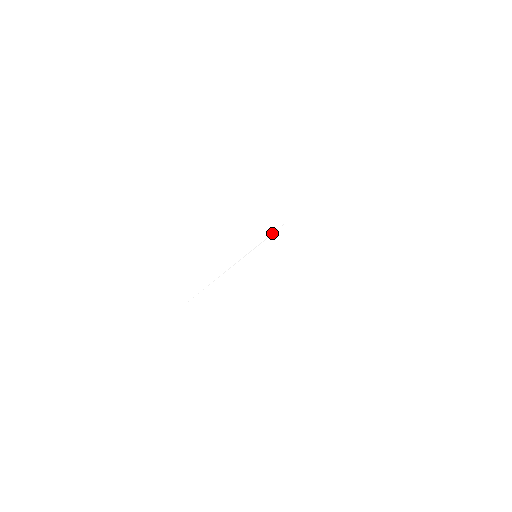
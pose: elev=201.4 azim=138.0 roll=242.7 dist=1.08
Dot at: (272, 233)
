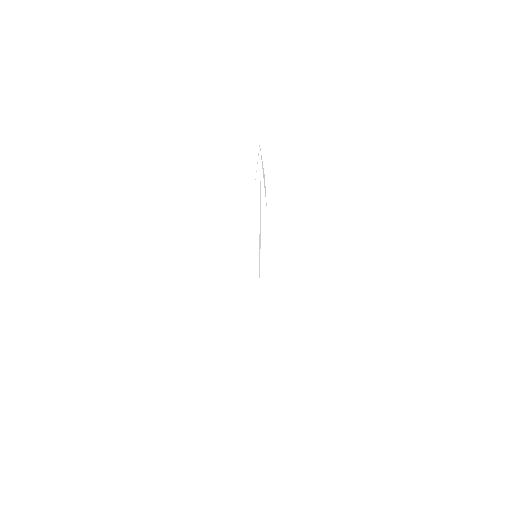
Dot at: occluded
